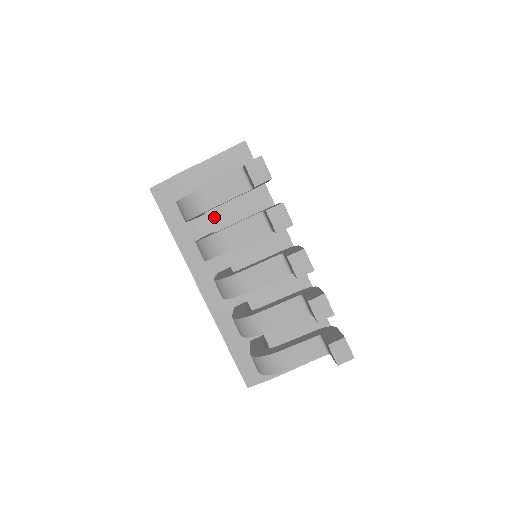
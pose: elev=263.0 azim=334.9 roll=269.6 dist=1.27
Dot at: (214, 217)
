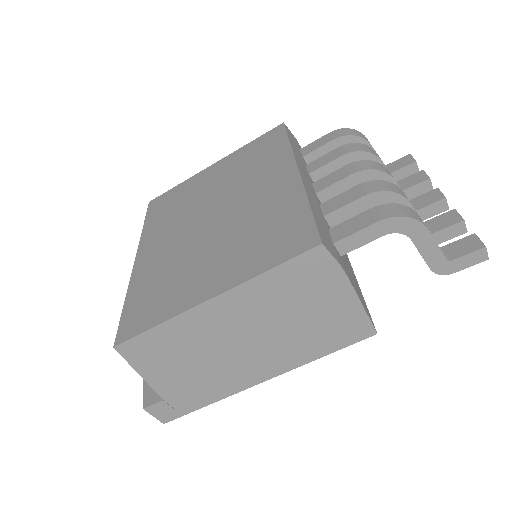
Dot at: occluded
